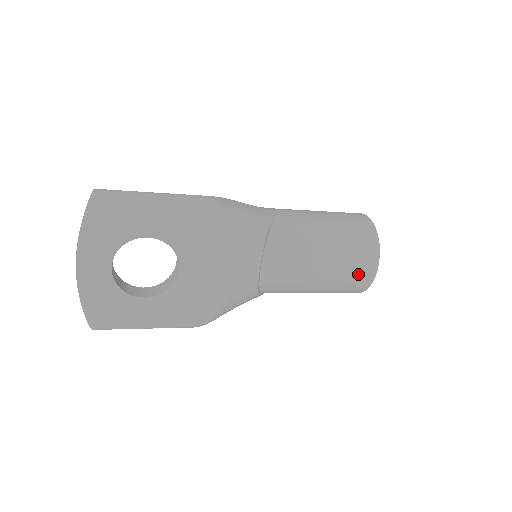
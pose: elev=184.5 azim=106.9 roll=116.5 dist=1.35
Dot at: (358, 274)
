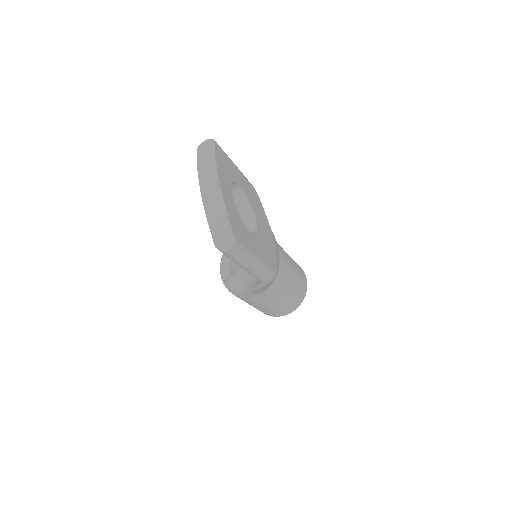
Dot at: (303, 277)
